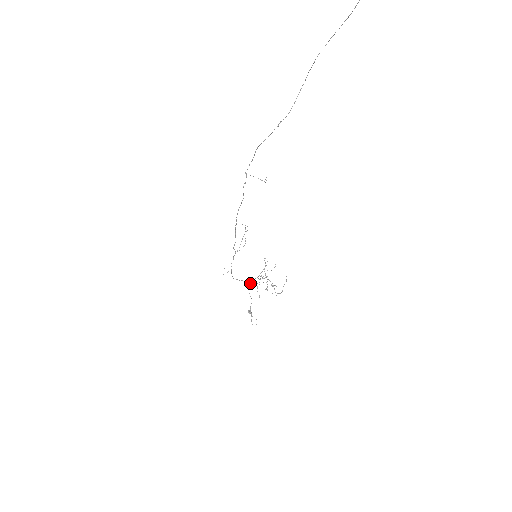
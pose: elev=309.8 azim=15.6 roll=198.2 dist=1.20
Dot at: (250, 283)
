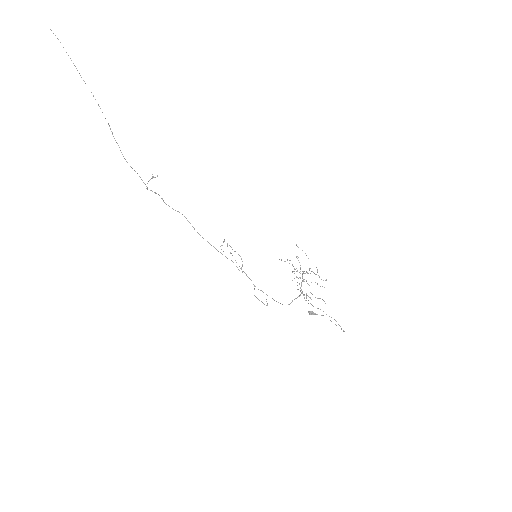
Dot at: occluded
